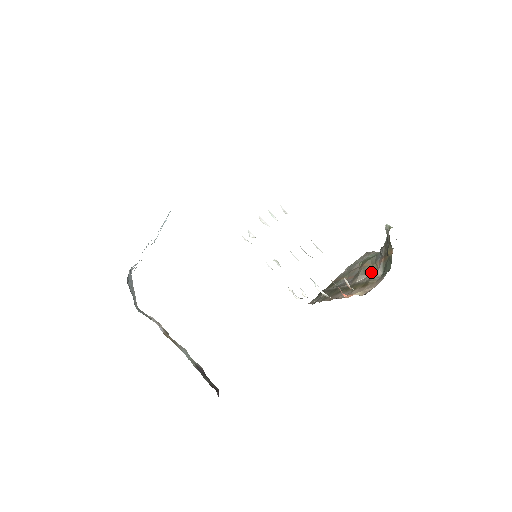
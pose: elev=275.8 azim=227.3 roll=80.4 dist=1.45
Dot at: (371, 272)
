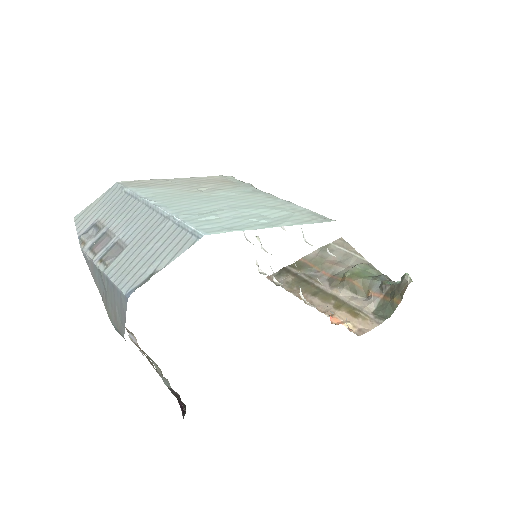
Dot at: (359, 294)
